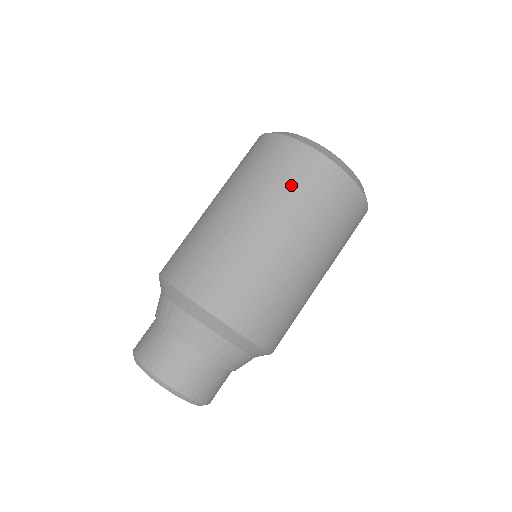
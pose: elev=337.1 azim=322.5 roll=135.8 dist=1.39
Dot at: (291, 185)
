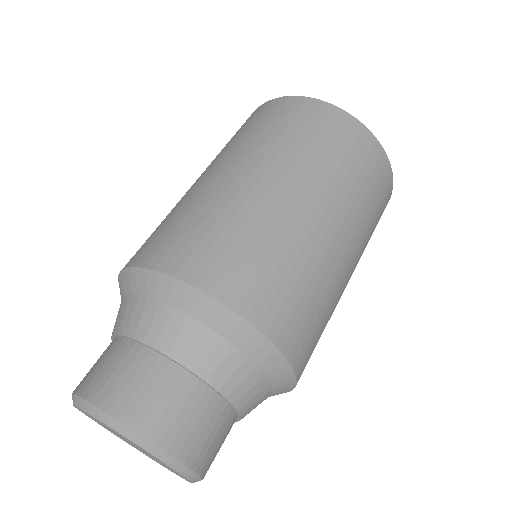
Dot at: (274, 129)
